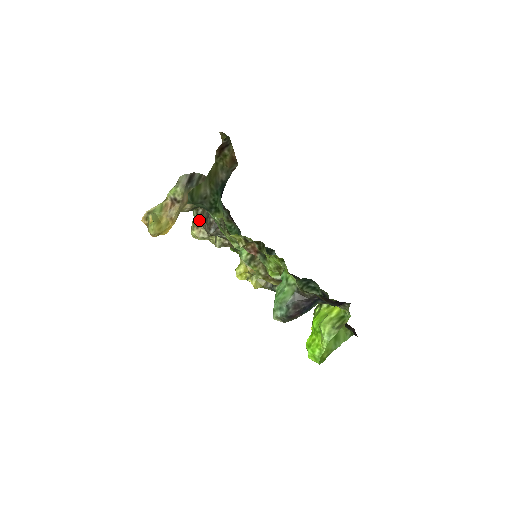
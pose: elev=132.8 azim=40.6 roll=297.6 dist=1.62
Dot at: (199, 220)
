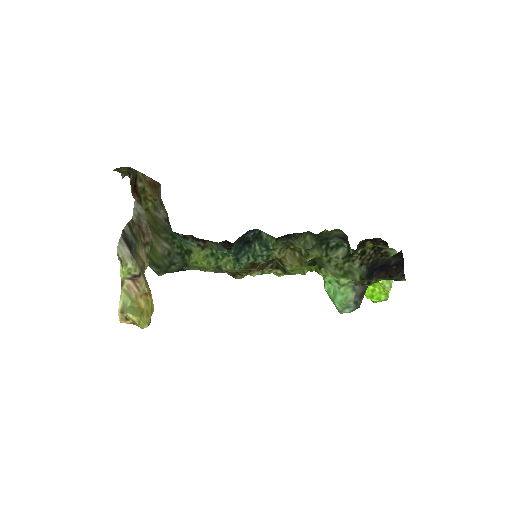
Dot at: occluded
